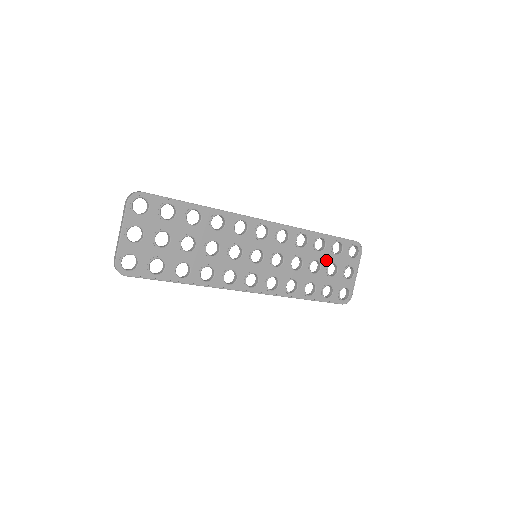
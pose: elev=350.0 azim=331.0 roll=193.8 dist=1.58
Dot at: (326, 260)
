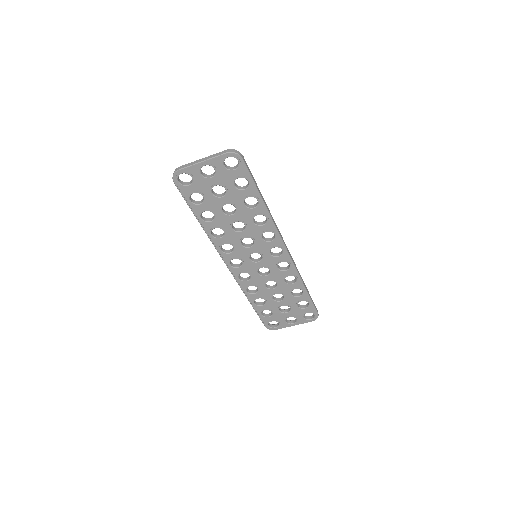
Dot at: (289, 302)
